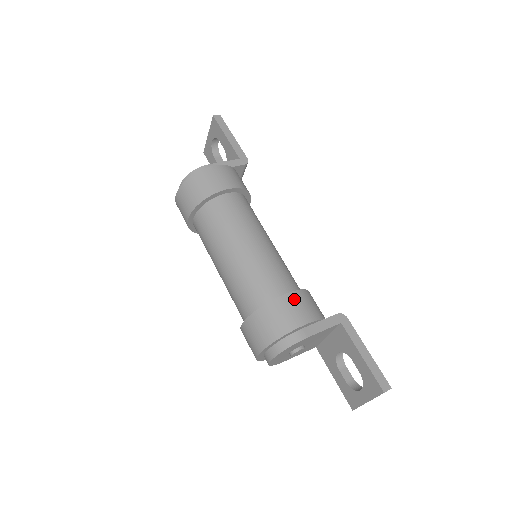
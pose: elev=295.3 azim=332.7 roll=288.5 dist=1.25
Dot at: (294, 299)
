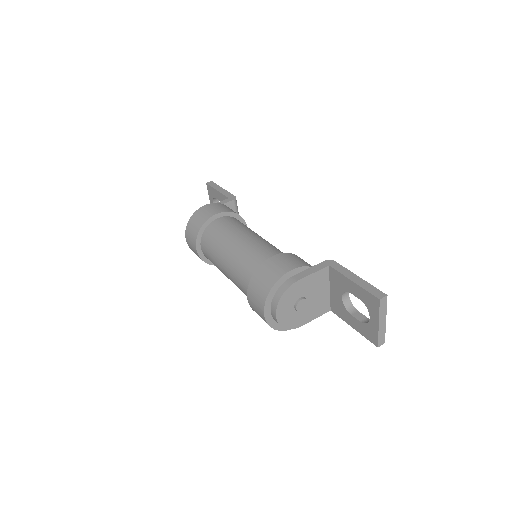
Dot at: (279, 258)
